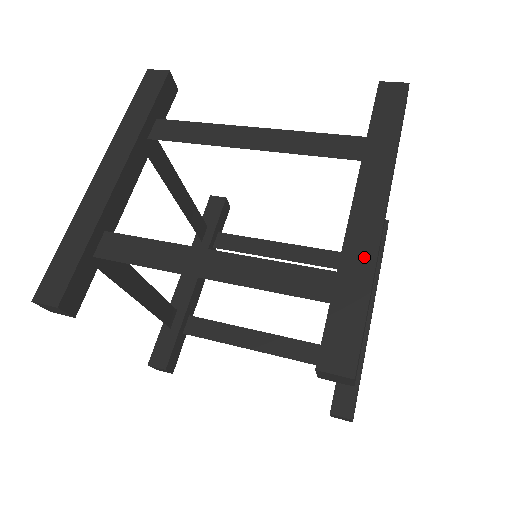
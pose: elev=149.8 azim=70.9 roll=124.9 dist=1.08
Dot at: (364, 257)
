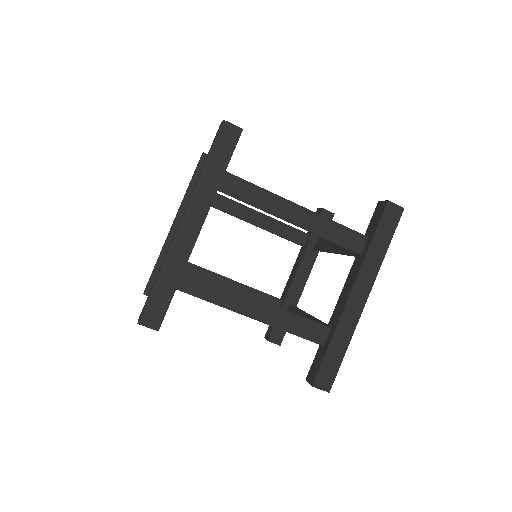
Dot at: (166, 254)
